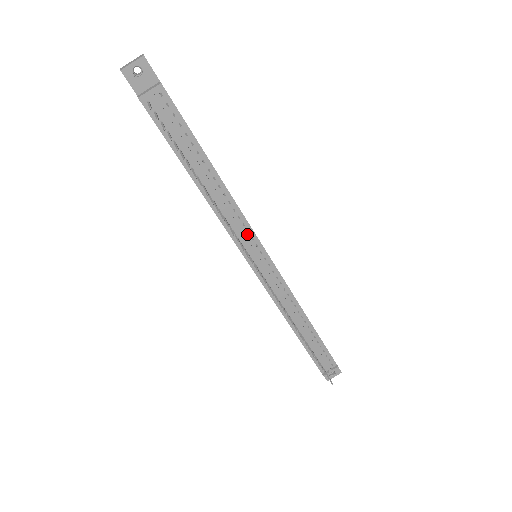
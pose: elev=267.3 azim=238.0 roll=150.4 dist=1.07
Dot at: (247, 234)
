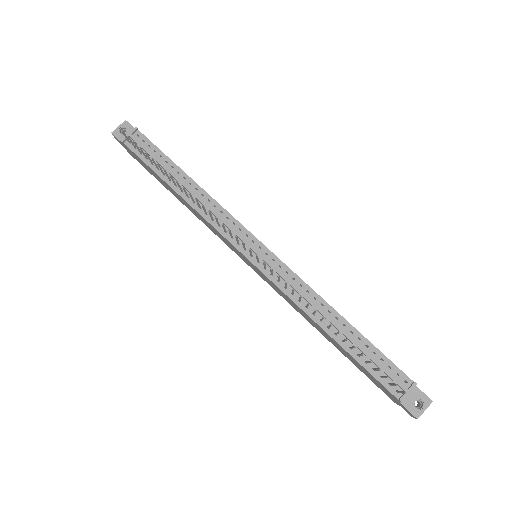
Dot at: (233, 226)
